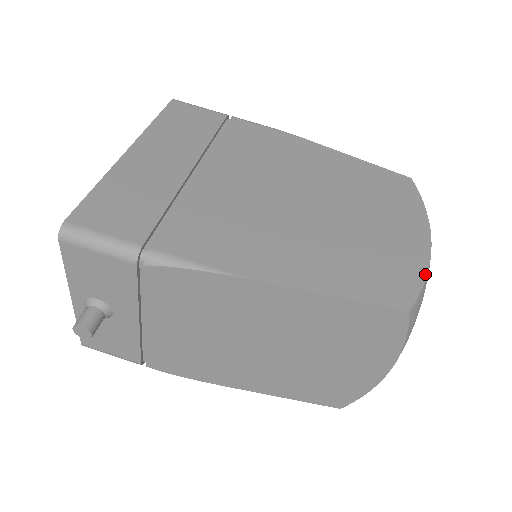
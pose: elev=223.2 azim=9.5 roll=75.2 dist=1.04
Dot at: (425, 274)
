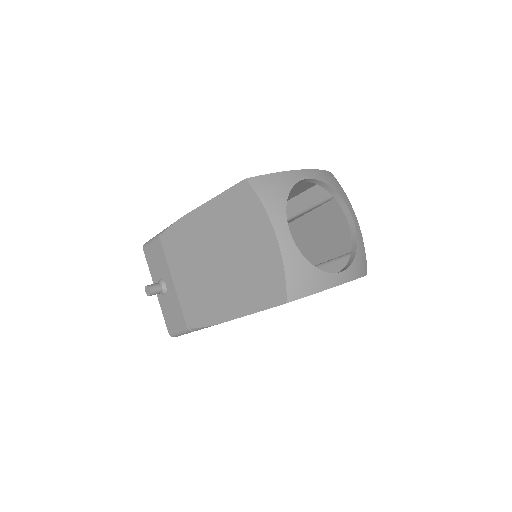
Dot at: (276, 173)
